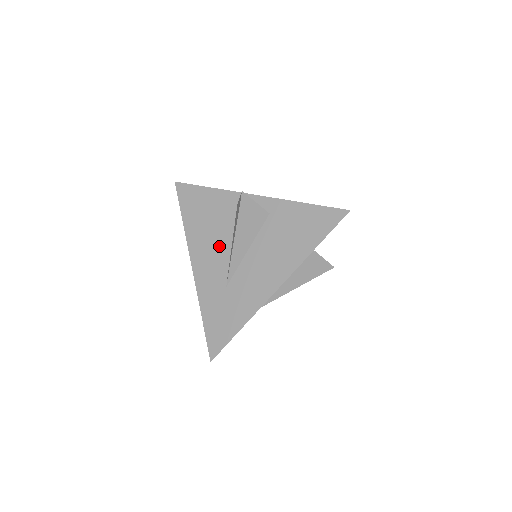
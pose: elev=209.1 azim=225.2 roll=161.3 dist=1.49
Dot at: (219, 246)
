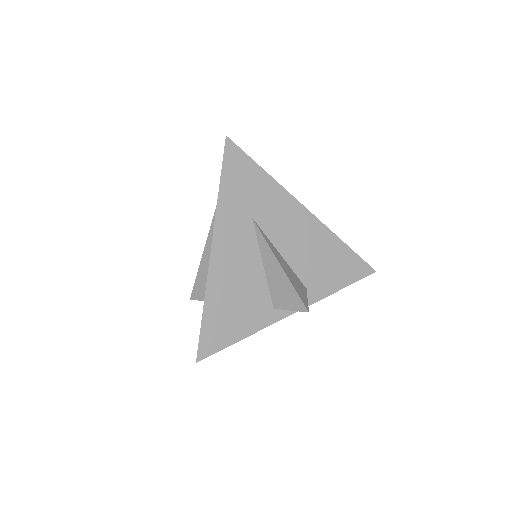
Dot at: occluded
